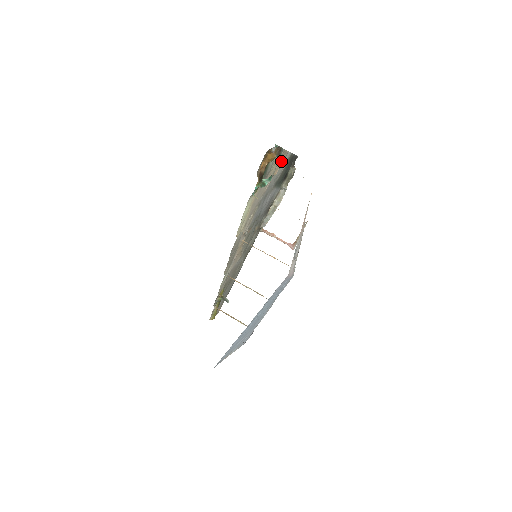
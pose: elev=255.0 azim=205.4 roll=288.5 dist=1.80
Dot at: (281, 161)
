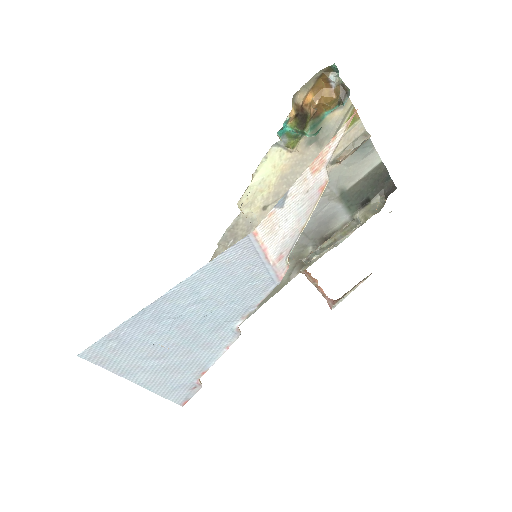
Dot at: (355, 145)
